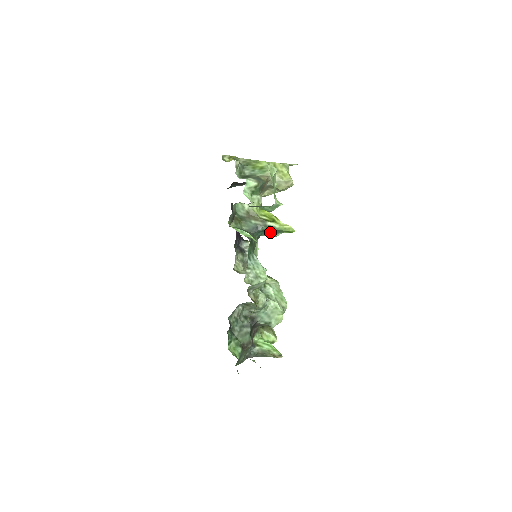
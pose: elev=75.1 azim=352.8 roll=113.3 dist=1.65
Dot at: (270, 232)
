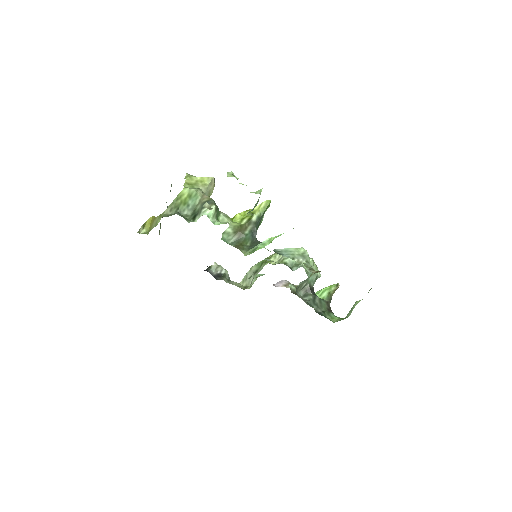
Dot at: (258, 224)
